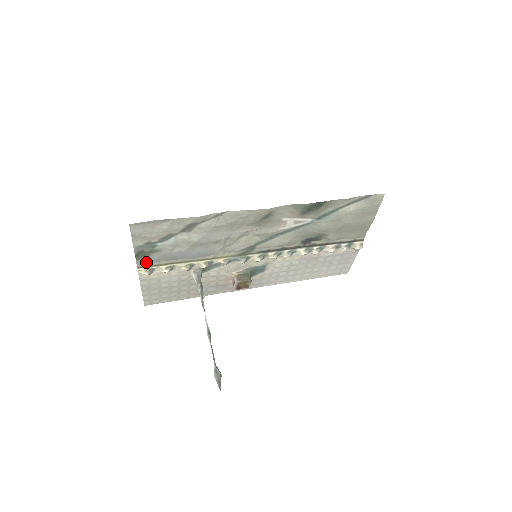
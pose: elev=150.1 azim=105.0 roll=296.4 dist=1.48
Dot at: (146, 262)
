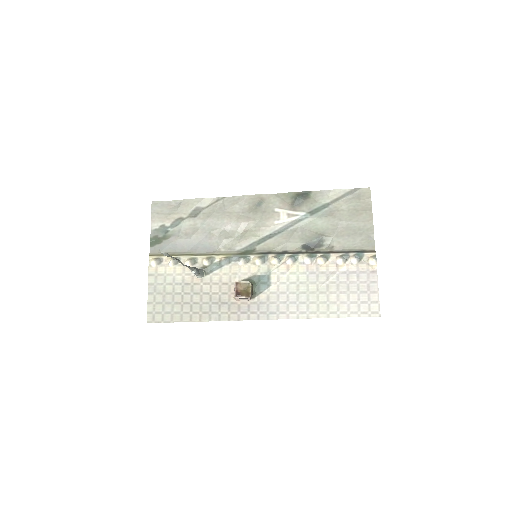
Dot at: (158, 251)
